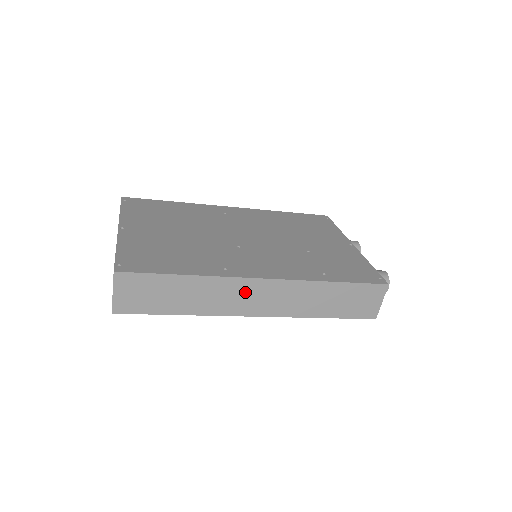
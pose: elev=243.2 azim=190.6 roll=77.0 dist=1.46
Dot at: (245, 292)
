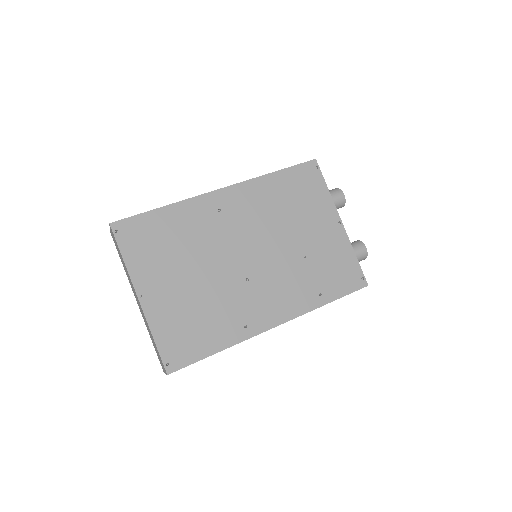
Dot at: occluded
